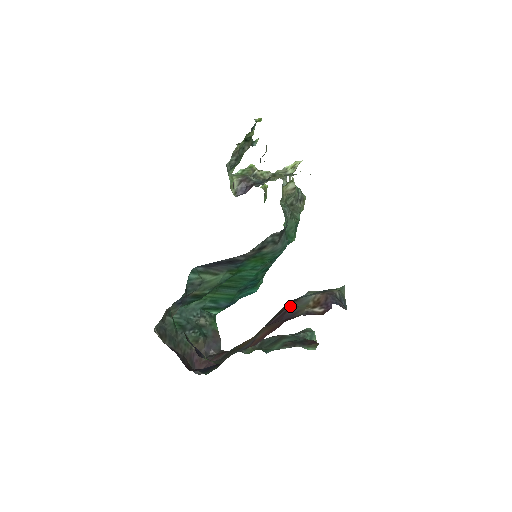
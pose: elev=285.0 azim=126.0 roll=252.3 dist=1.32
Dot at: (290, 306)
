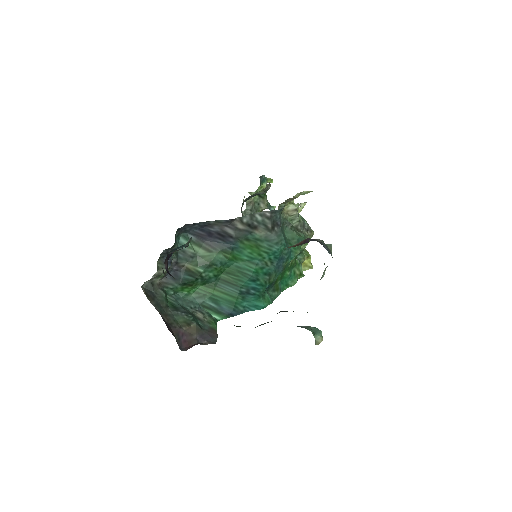
Dot at: occluded
